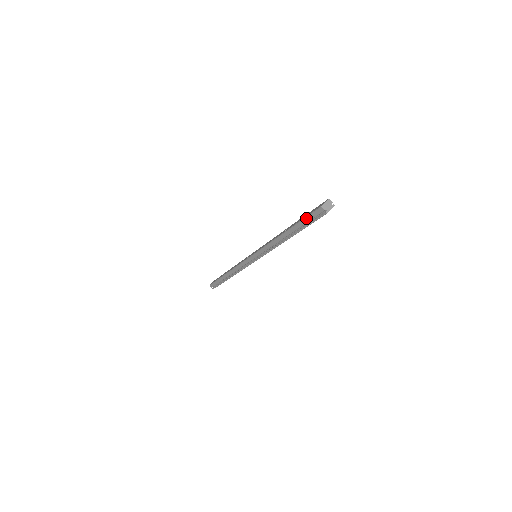
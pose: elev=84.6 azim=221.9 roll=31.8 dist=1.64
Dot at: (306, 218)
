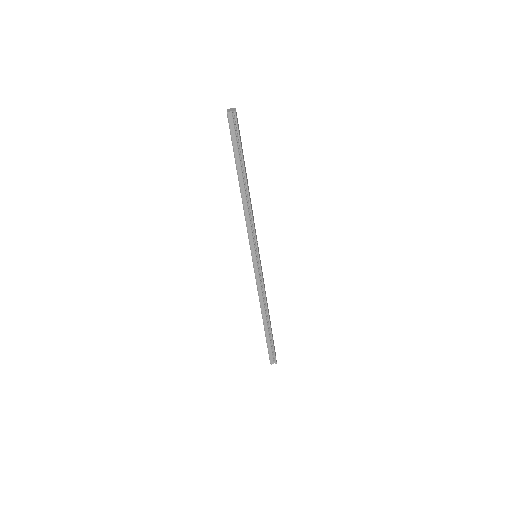
Dot at: (232, 141)
